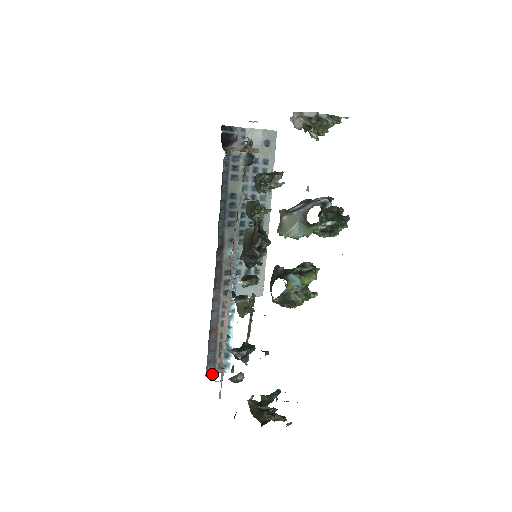
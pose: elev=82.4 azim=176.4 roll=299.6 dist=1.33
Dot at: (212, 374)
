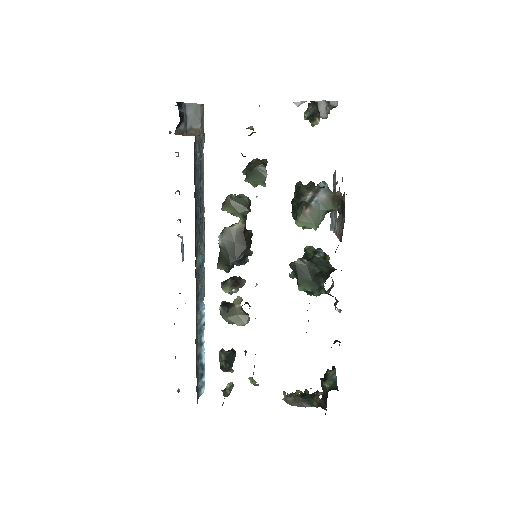
Dot at: occluded
